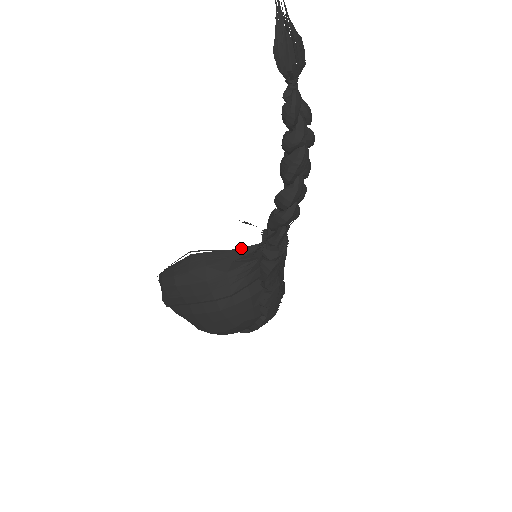
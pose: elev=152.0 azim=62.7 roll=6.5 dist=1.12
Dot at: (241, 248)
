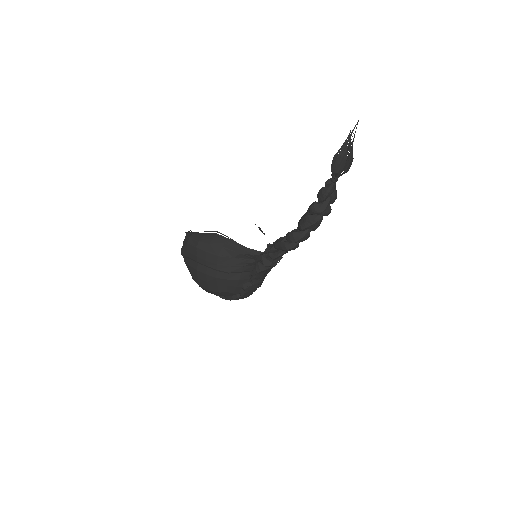
Dot at: (251, 249)
